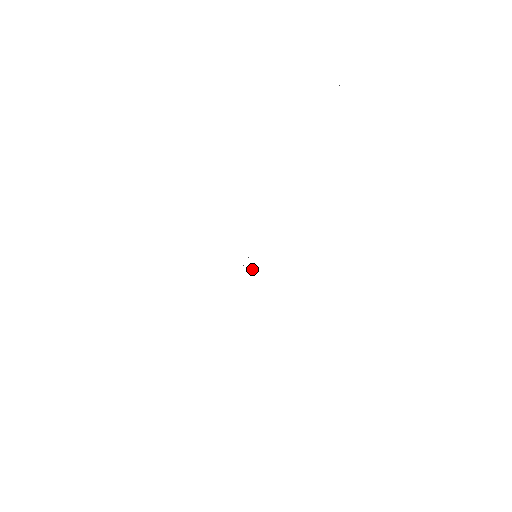
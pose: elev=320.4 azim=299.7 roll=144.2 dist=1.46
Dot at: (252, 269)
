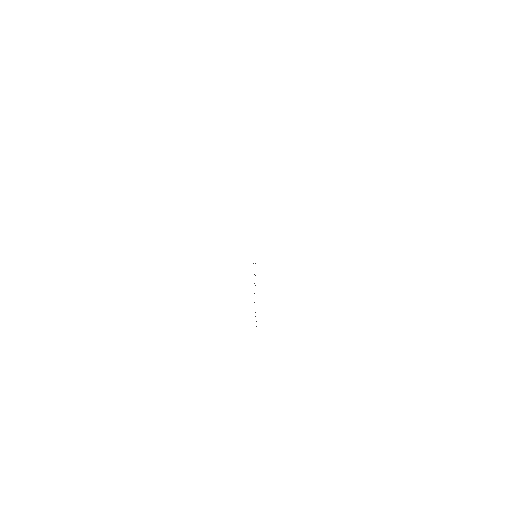
Dot at: occluded
